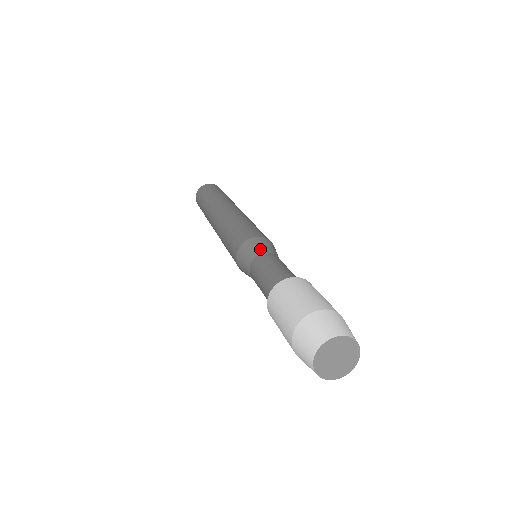
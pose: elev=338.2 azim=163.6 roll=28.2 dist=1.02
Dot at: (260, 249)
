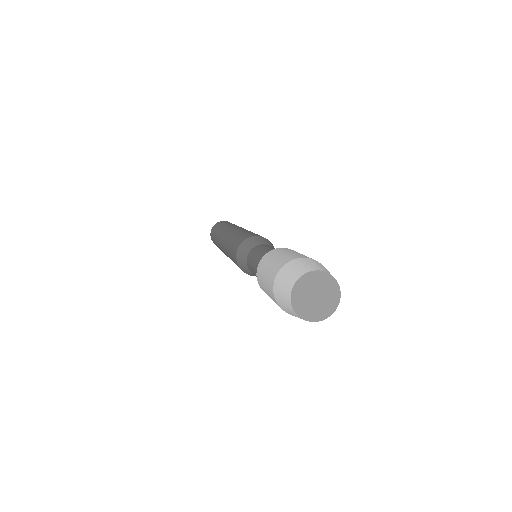
Dot at: (249, 247)
